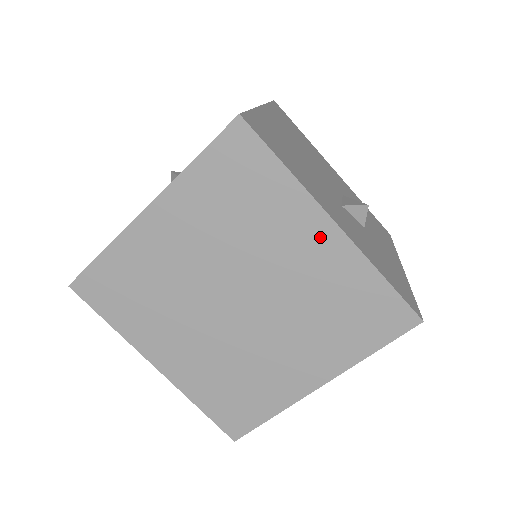
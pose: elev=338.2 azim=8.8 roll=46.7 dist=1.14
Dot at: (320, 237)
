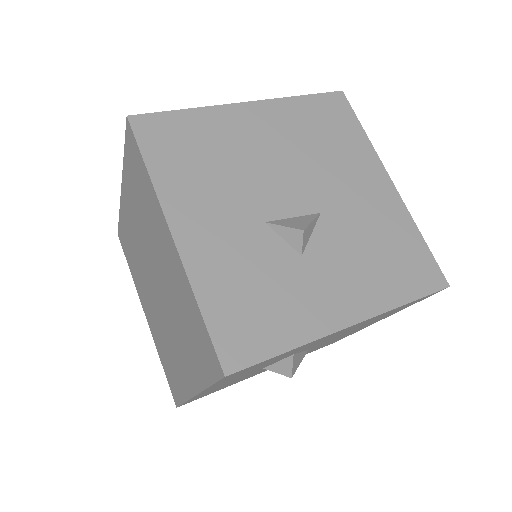
Dot at: (169, 244)
